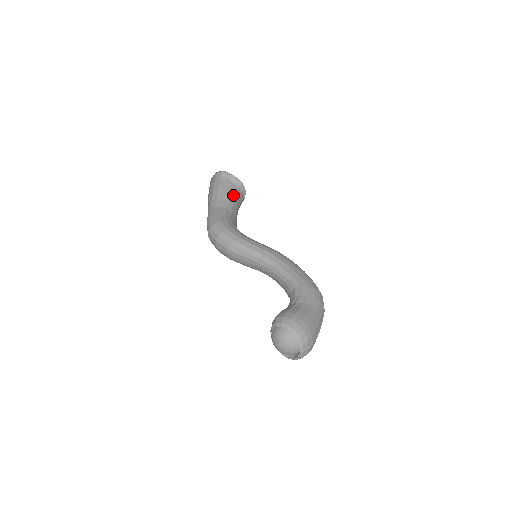
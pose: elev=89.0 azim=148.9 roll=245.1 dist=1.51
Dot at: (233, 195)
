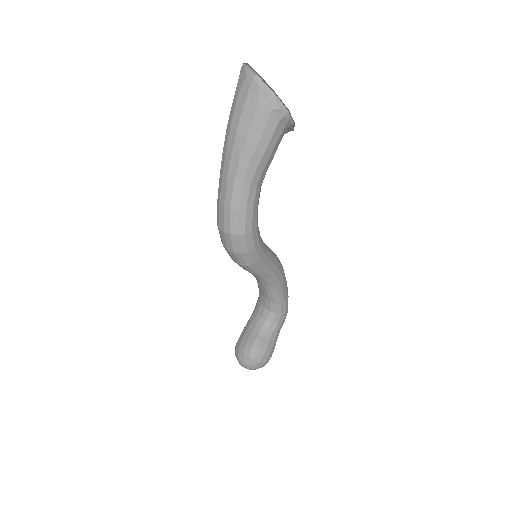
Dot at: occluded
